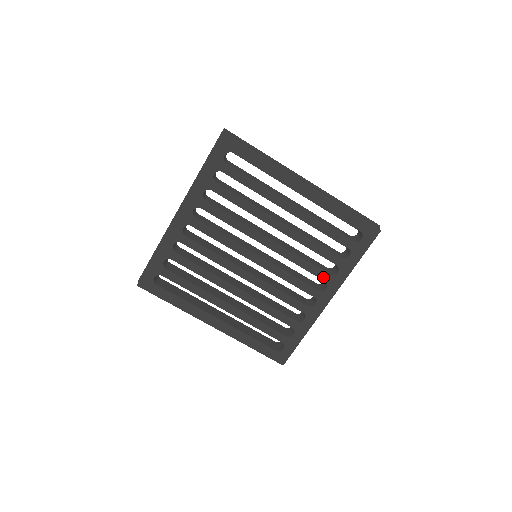
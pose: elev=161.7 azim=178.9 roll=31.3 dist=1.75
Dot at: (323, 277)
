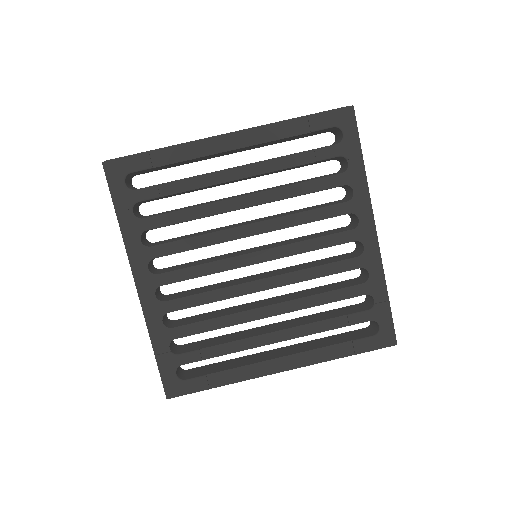
Dot at: (343, 211)
